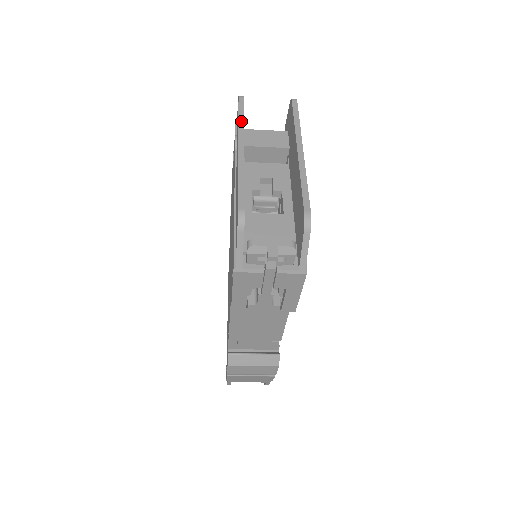
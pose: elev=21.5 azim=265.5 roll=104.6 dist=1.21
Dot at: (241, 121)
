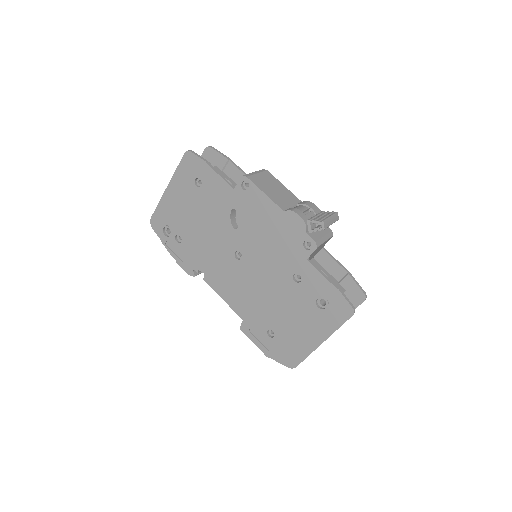
Dot at: occluded
